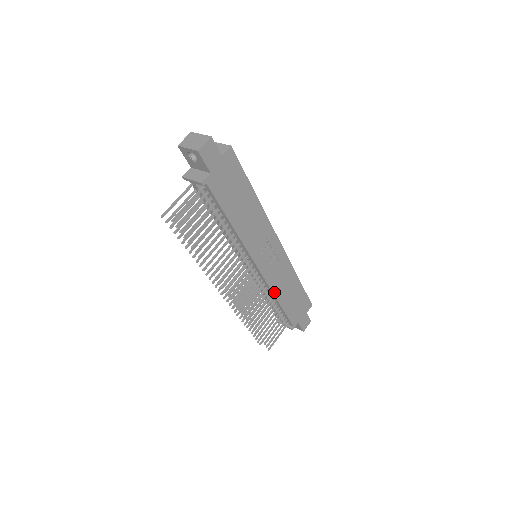
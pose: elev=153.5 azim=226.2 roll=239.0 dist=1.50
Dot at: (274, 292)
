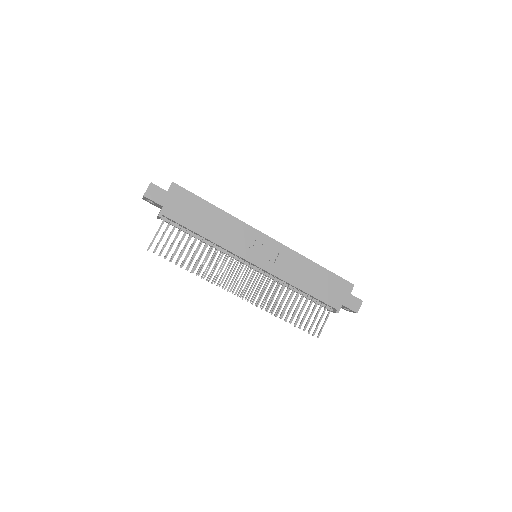
Dot at: (288, 281)
